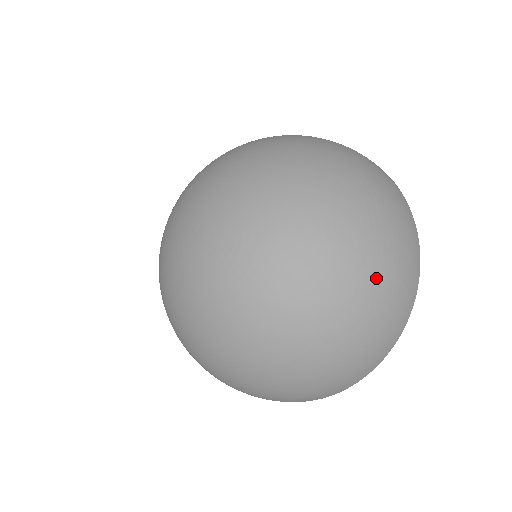
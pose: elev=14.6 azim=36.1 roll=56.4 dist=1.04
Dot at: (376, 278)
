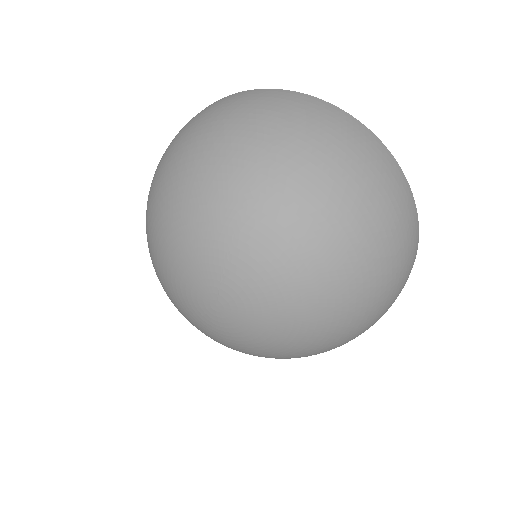
Dot at: occluded
